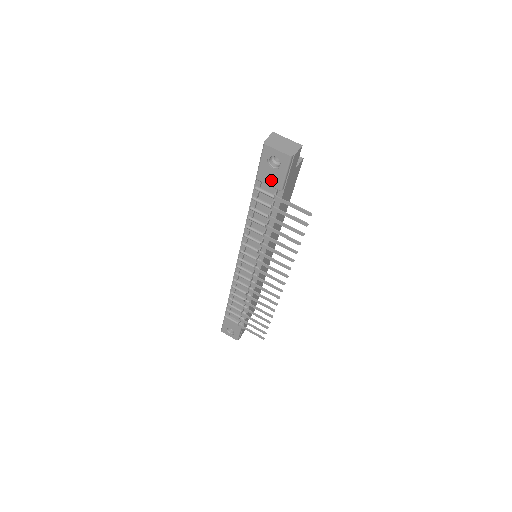
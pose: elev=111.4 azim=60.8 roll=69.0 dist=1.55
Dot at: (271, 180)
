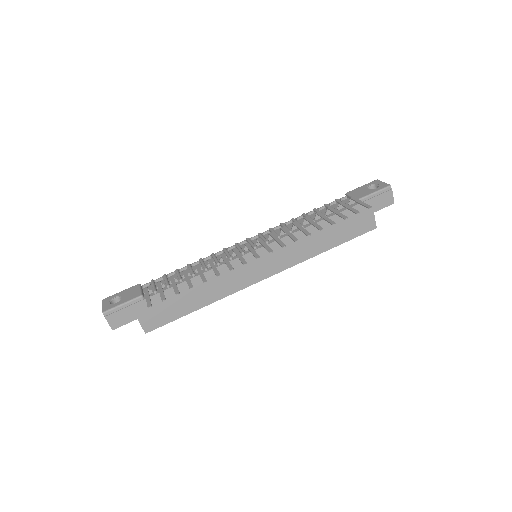
Dot at: (358, 194)
